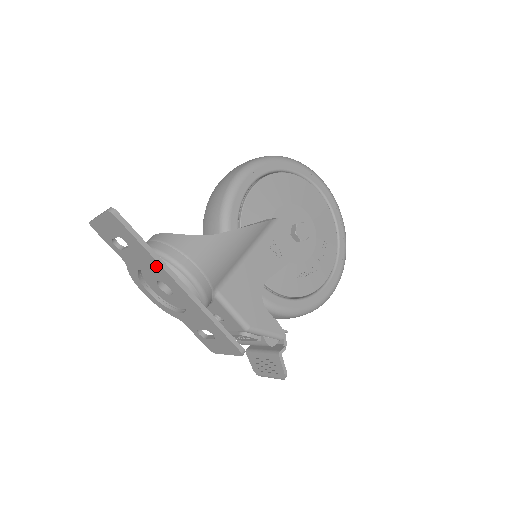
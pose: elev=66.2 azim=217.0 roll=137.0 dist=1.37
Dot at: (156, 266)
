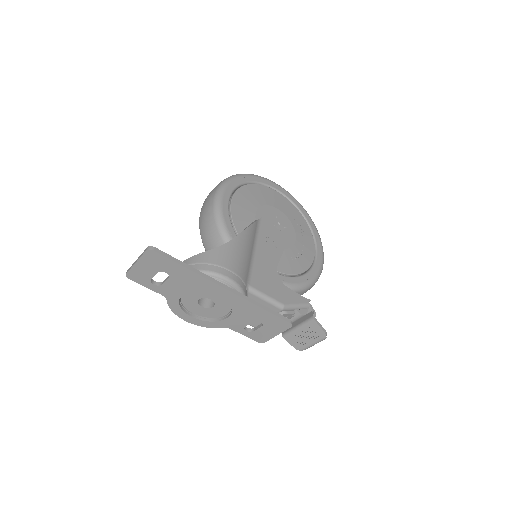
Dot at: (199, 281)
